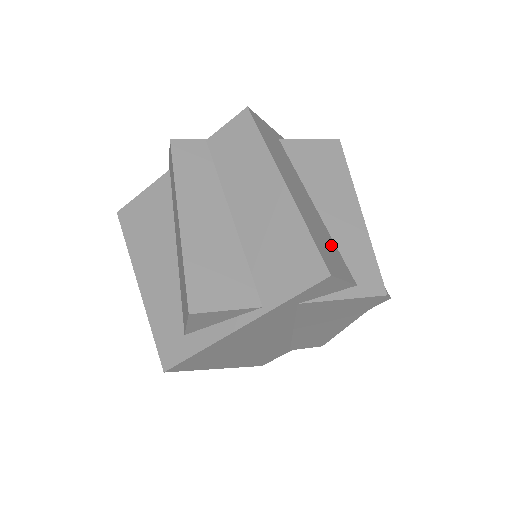
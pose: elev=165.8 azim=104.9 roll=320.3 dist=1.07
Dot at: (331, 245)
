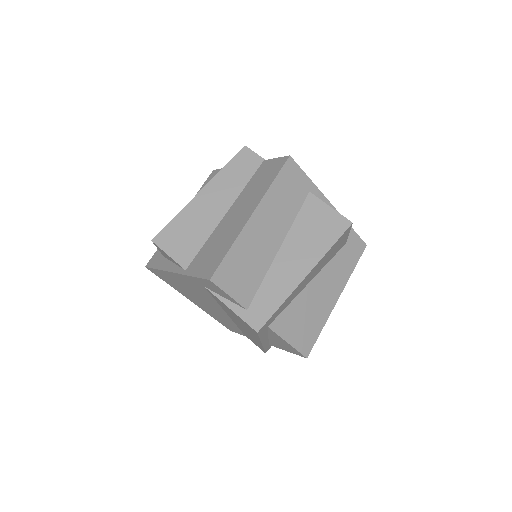
Dot at: (254, 274)
